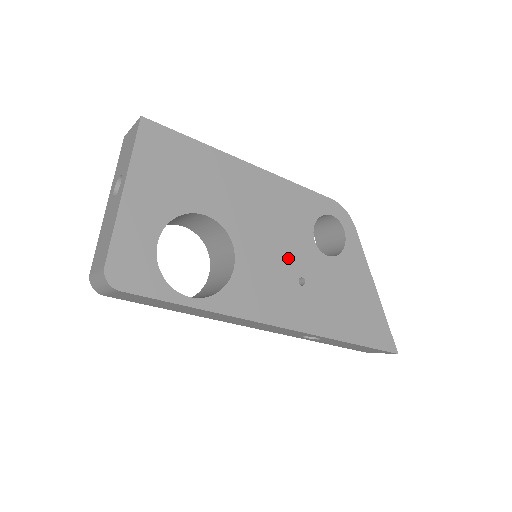
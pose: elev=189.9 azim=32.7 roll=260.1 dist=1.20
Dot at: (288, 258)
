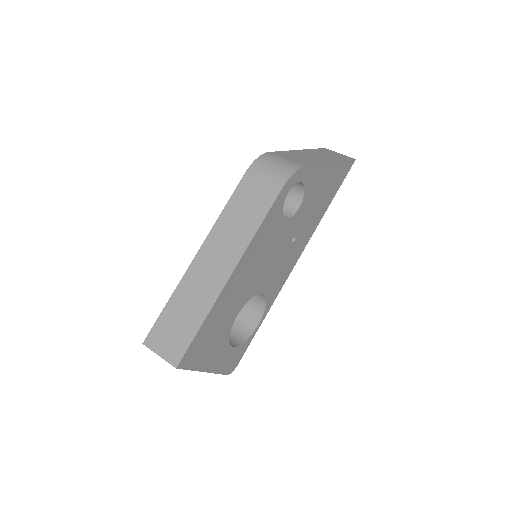
Dot at: (281, 249)
